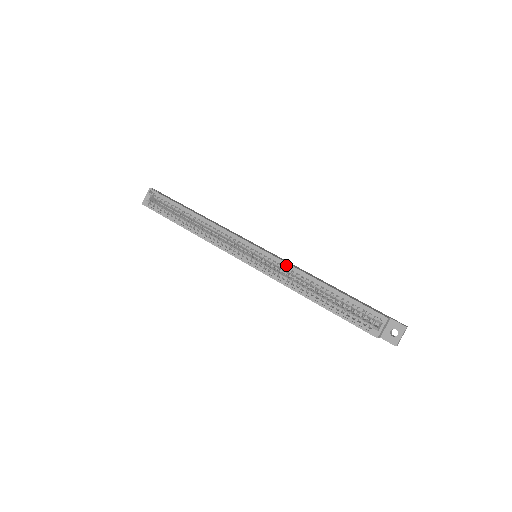
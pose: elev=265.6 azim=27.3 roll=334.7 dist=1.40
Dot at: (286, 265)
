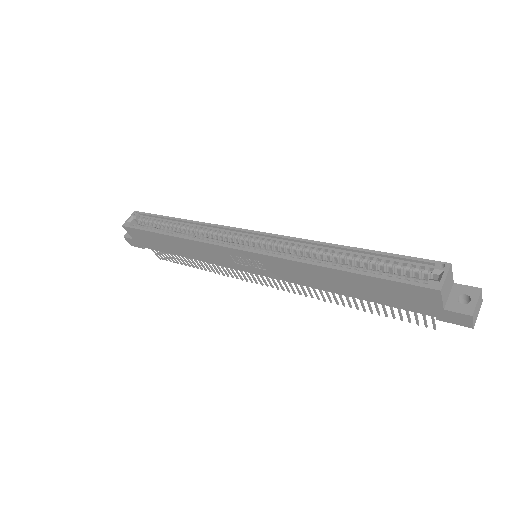
Dot at: (296, 242)
